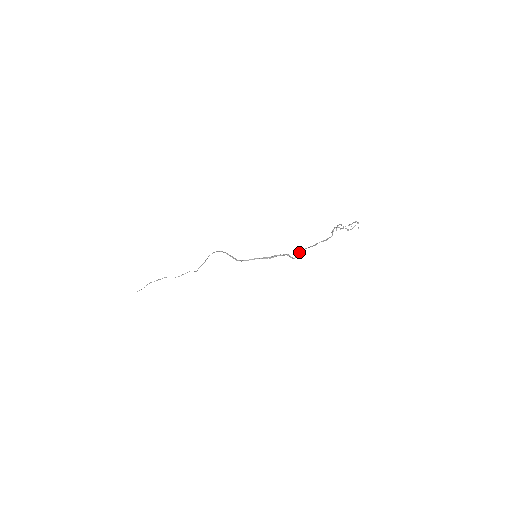
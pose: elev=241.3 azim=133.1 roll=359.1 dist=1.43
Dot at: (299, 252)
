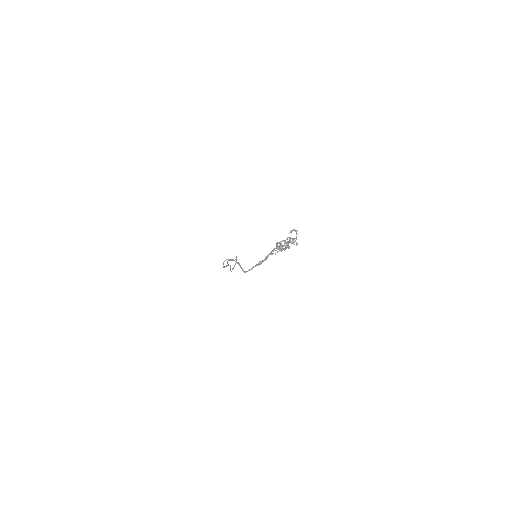
Dot at: occluded
